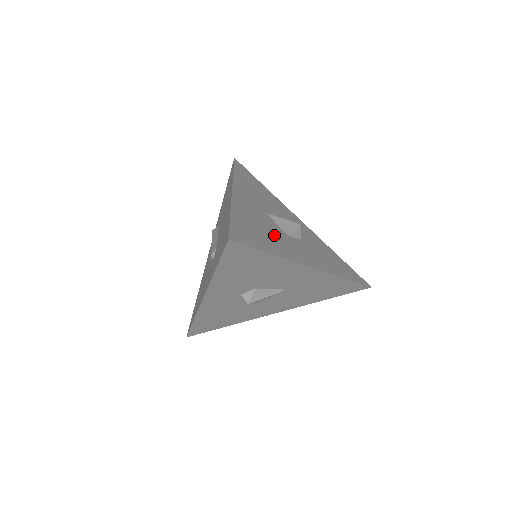
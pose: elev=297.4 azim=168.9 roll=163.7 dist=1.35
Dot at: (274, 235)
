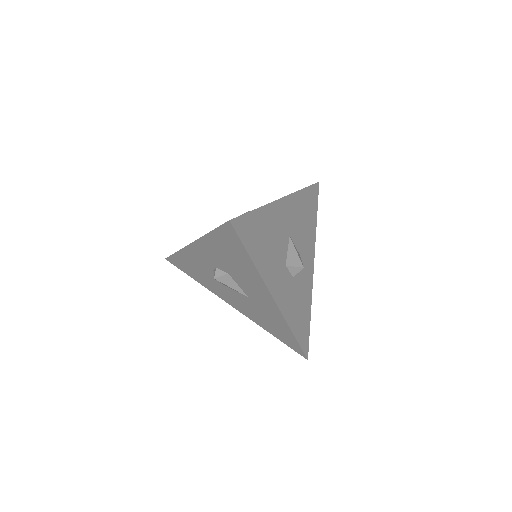
Dot at: (273, 253)
